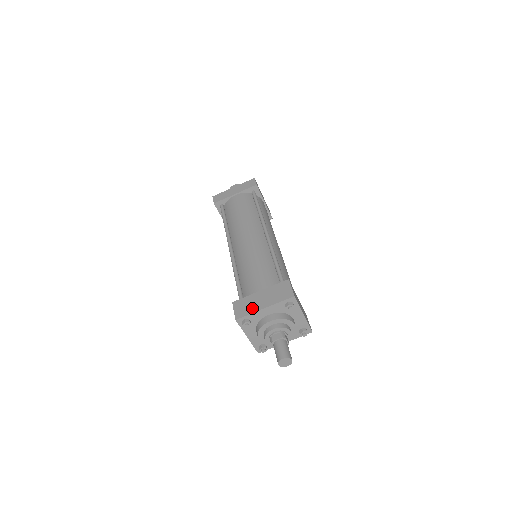
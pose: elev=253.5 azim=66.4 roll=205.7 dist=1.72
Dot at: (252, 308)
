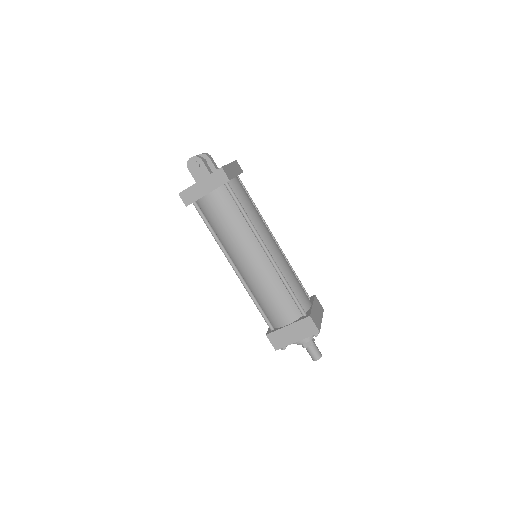
Dot at: (286, 342)
